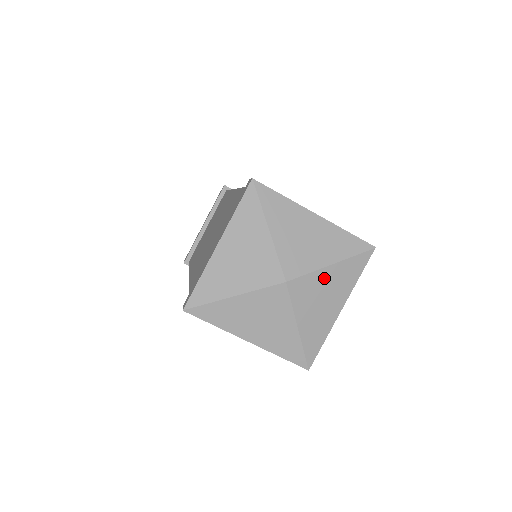
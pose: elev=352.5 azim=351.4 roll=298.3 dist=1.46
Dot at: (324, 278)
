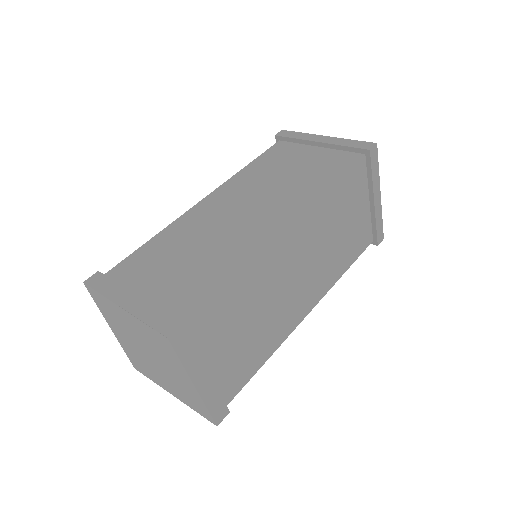
Dot at: (156, 365)
